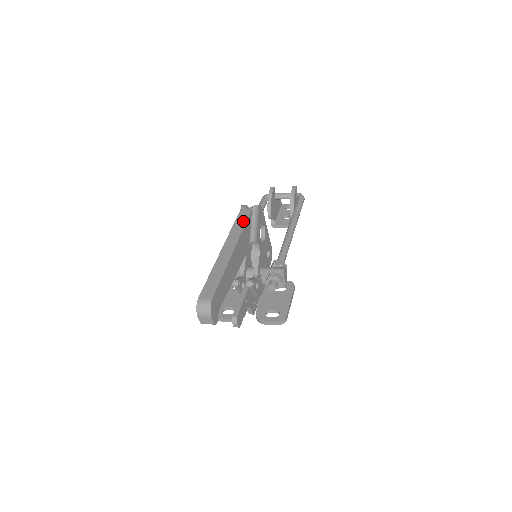
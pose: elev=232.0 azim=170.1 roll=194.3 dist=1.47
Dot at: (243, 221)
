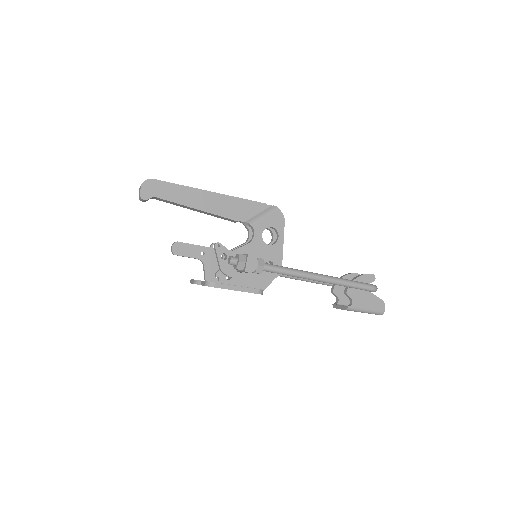
Dot at: (249, 200)
